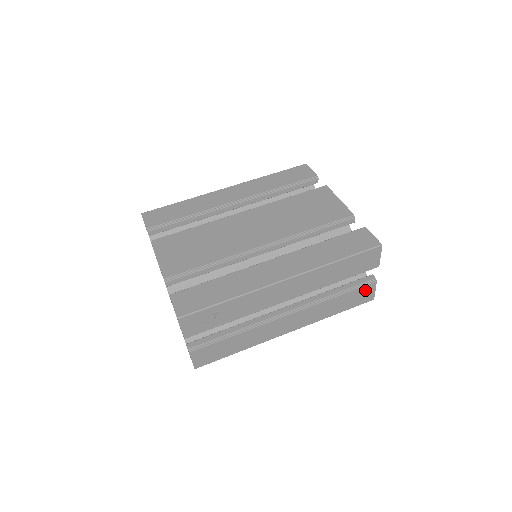
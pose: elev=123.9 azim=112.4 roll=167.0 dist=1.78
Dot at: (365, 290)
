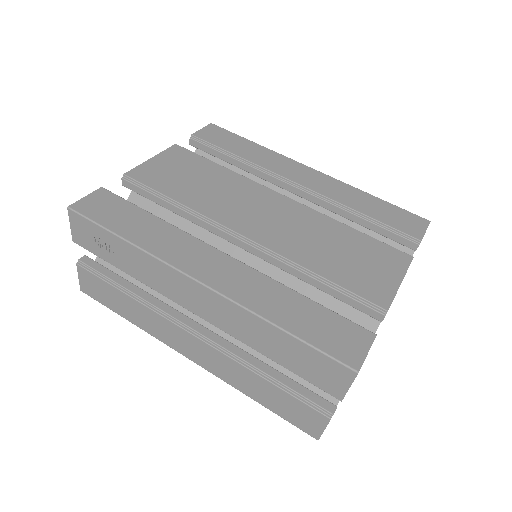
Dot at: (309, 413)
